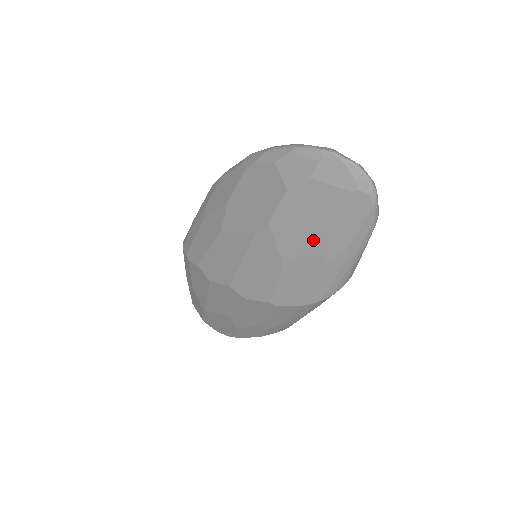
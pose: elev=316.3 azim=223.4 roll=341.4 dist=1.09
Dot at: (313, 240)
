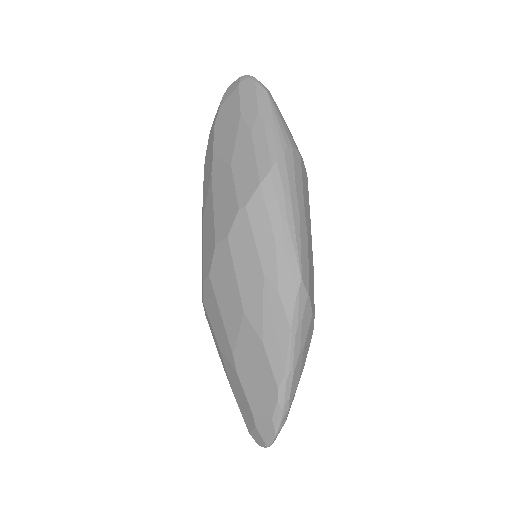
Dot at: (236, 128)
